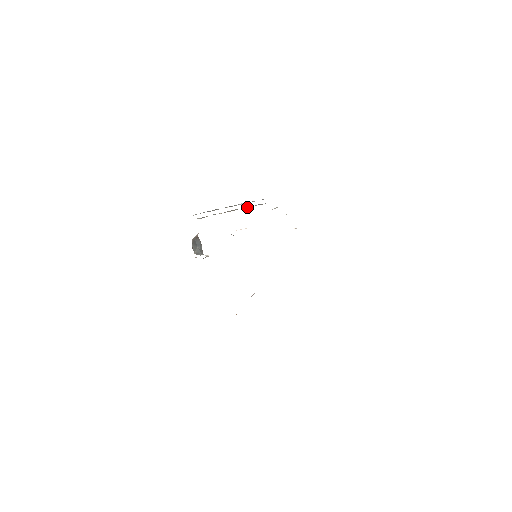
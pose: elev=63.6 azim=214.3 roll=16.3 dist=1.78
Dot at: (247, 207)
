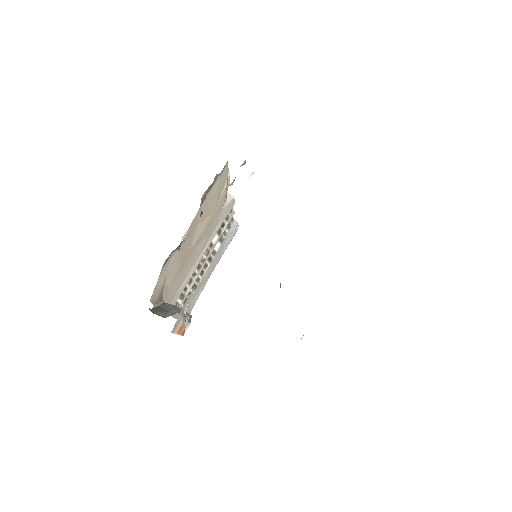
Dot at: (215, 238)
